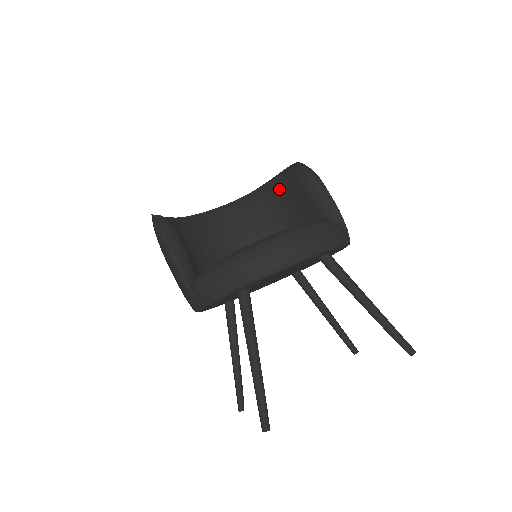
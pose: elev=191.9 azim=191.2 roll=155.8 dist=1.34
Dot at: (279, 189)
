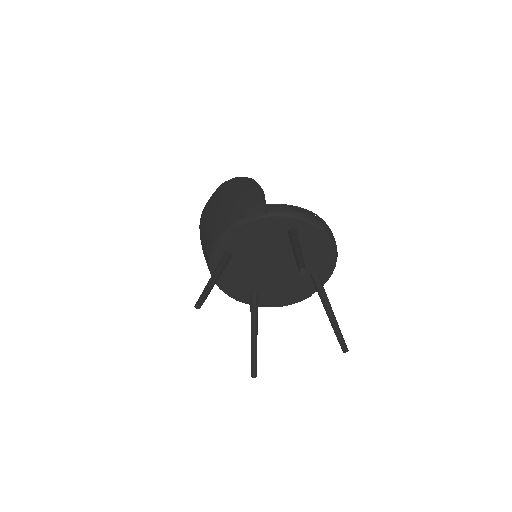
Dot at: occluded
